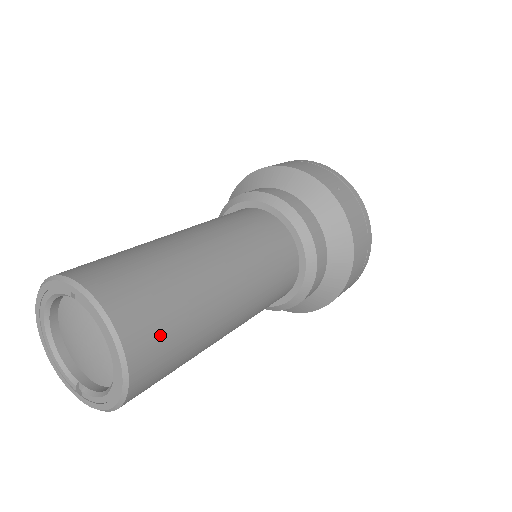
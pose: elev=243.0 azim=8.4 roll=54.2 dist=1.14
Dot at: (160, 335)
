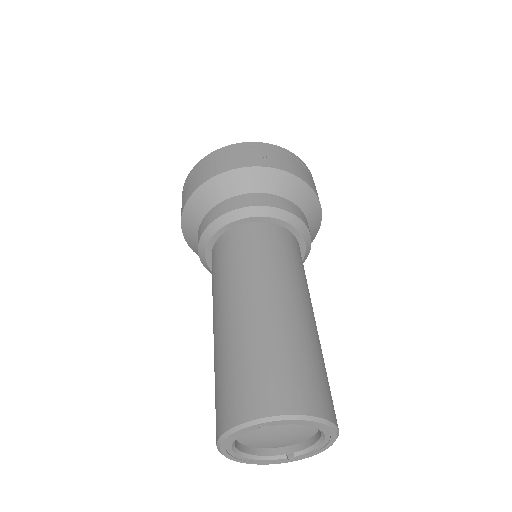
Dot at: (321, 386)
